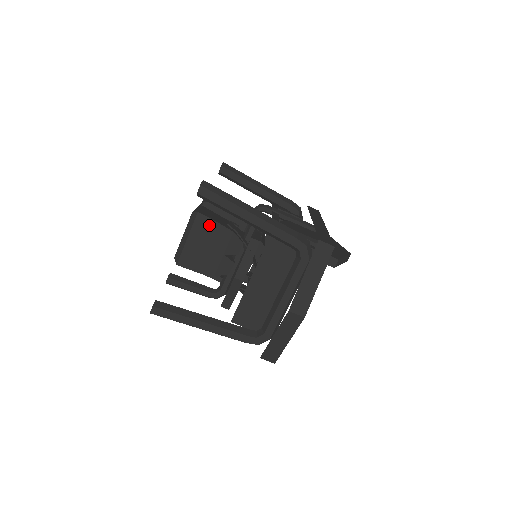
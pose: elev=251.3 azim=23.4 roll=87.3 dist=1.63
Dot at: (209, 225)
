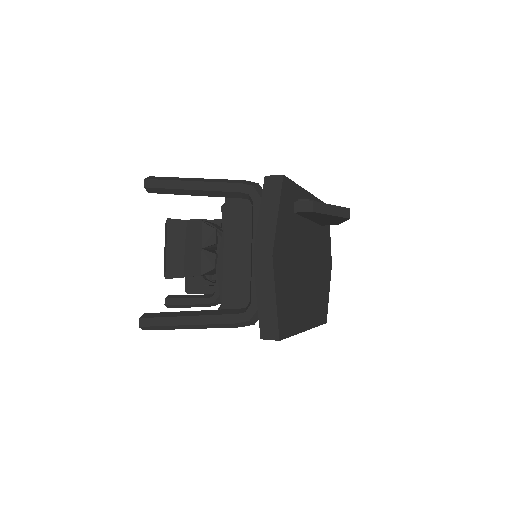
Dot at: (181, 226)
